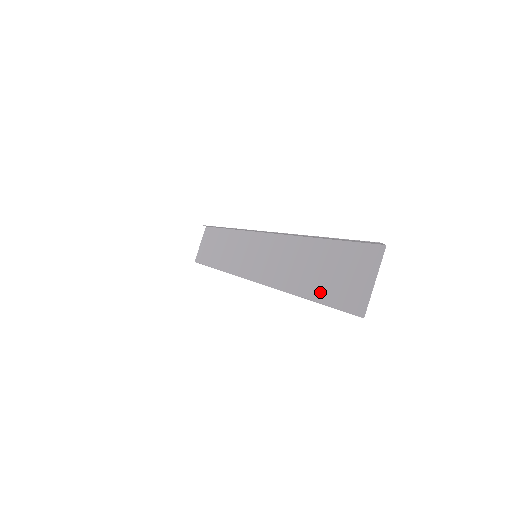
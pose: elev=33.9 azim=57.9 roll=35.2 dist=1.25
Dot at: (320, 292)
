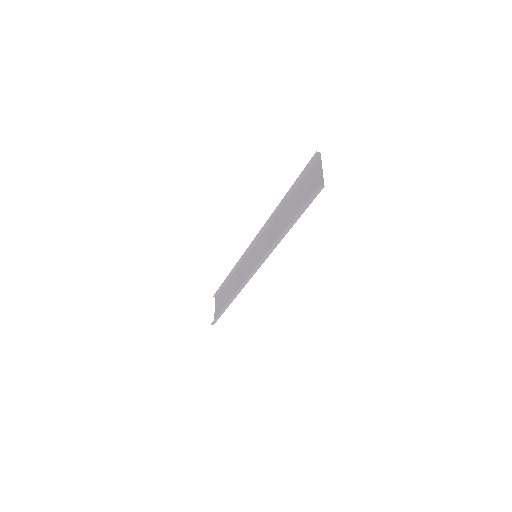
Dot at: occluded
